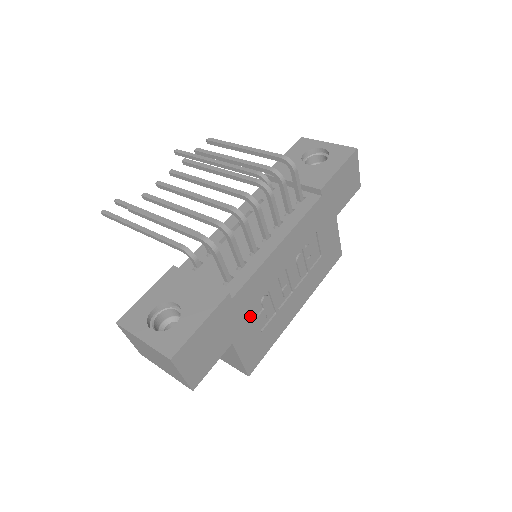
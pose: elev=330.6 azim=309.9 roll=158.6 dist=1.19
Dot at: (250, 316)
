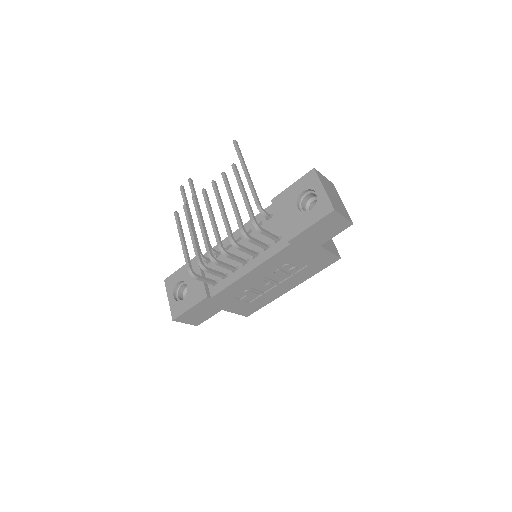
Dot at: (234, 300)
